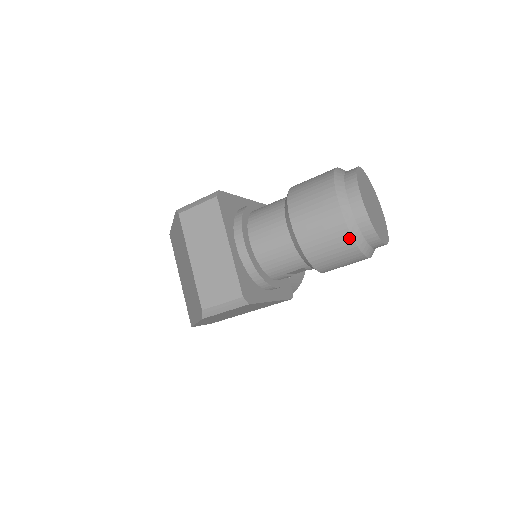
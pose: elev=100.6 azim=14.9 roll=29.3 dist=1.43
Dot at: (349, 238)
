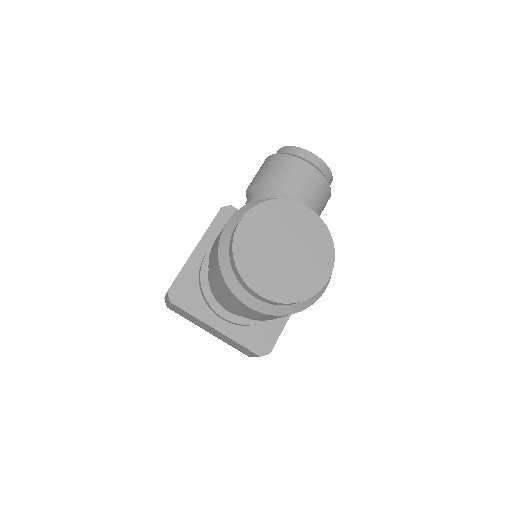
Dot at: occluded
